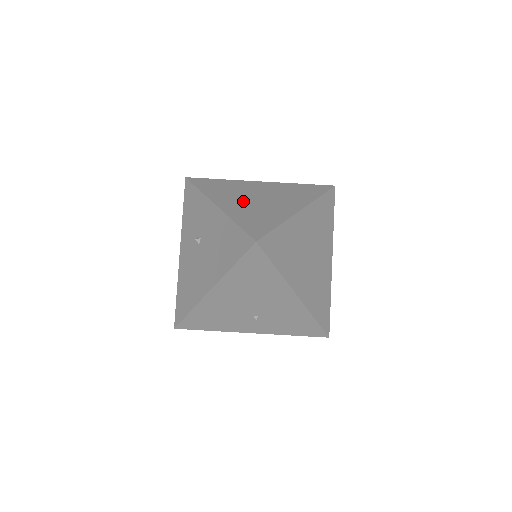
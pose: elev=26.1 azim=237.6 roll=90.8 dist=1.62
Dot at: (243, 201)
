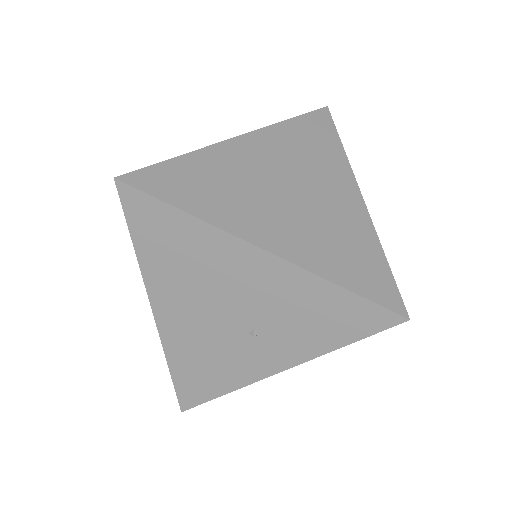
Dot at: occluded
